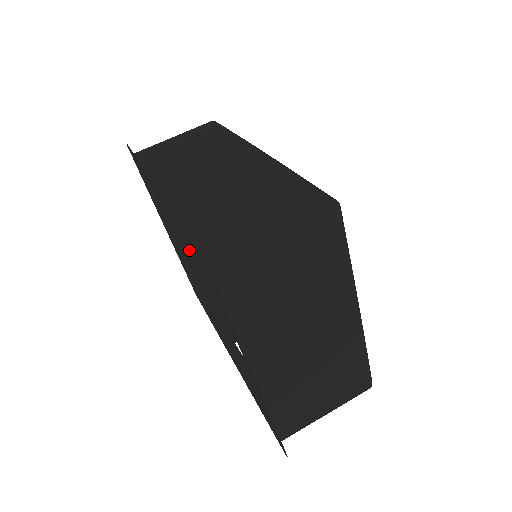
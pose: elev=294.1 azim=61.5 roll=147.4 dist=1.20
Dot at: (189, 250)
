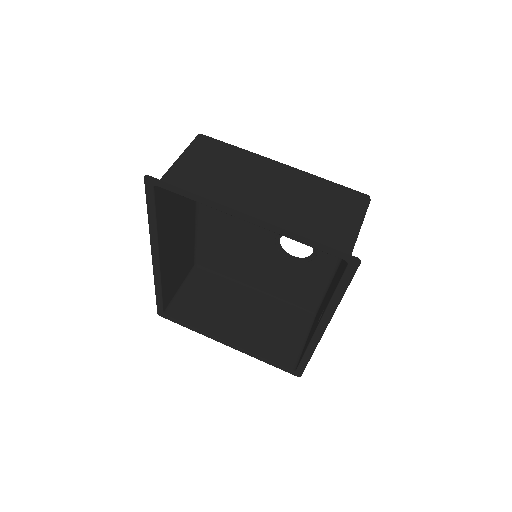
Dot at: (256, 345)
